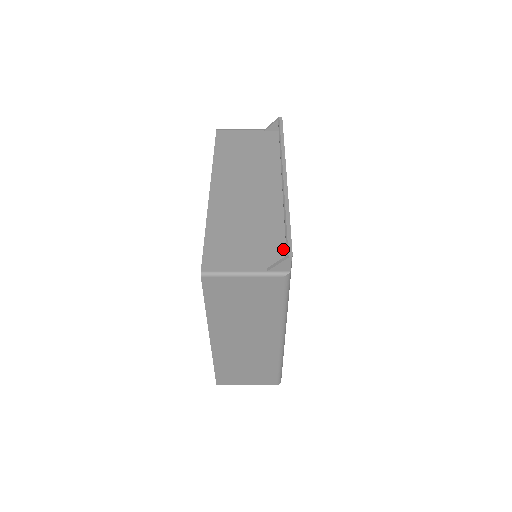
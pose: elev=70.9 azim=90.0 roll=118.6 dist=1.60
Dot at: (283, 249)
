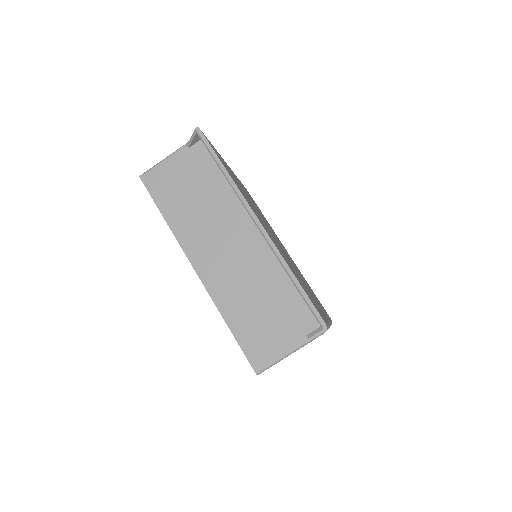
Dot at: (306, 305)
